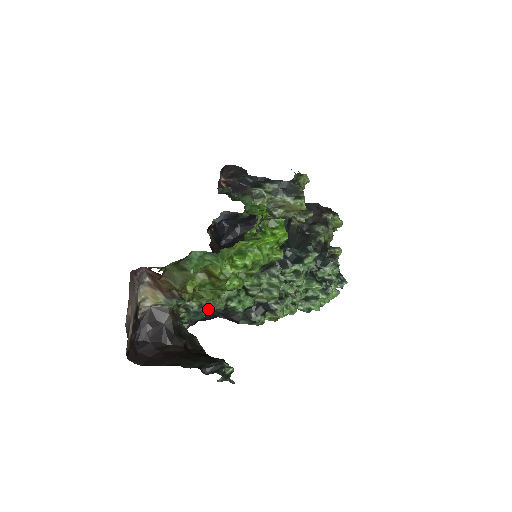
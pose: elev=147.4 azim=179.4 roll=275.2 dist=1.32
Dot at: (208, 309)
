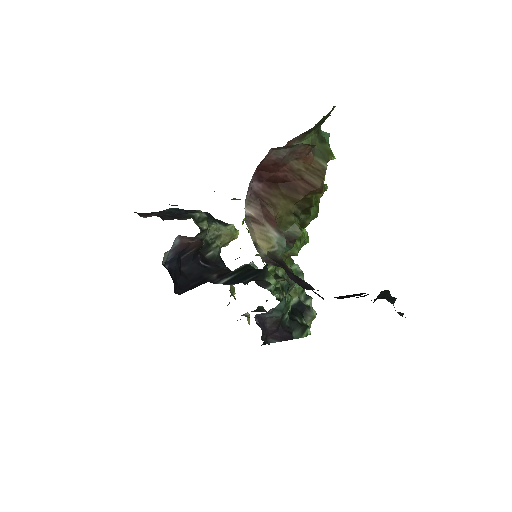
Dot at: occluded
